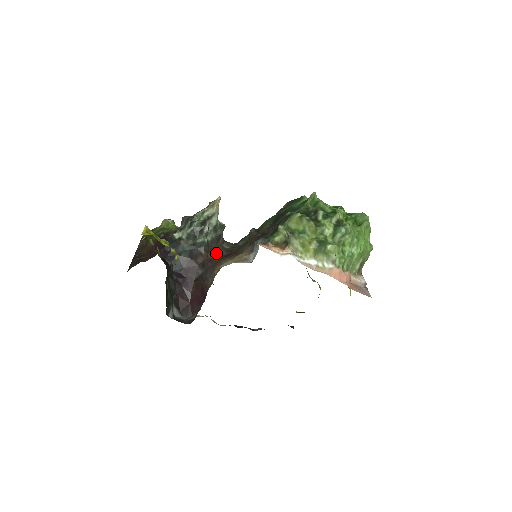
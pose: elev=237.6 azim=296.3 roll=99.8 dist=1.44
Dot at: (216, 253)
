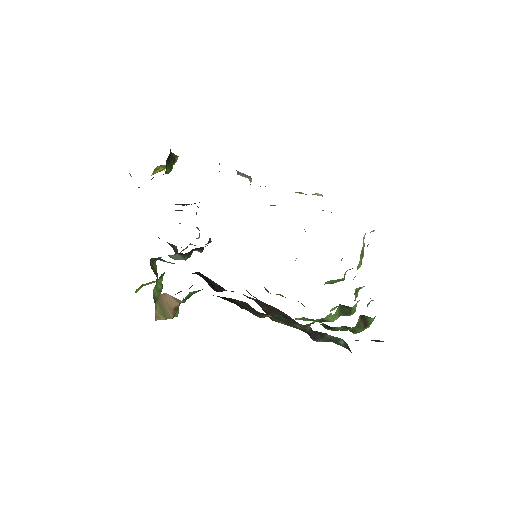
Dot at: occluded
